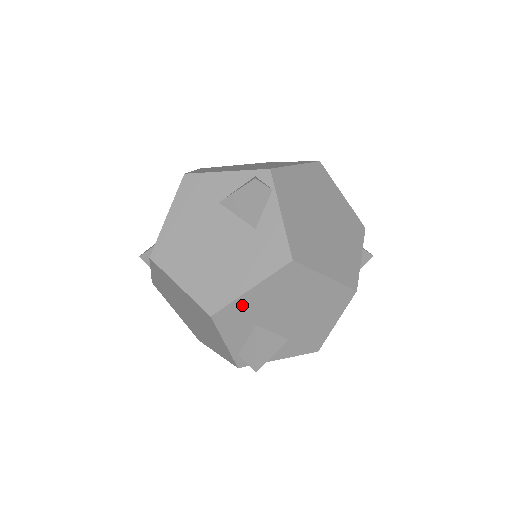
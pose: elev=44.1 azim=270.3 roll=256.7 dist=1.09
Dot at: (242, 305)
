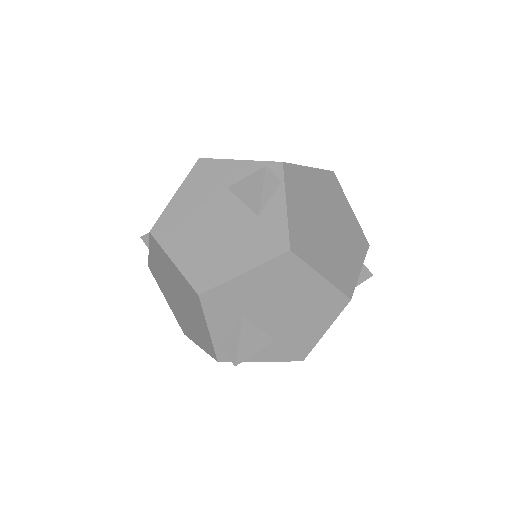
Dot at: (232, 289)
